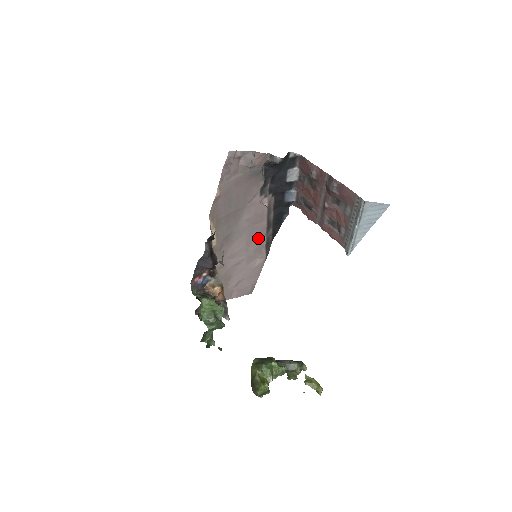
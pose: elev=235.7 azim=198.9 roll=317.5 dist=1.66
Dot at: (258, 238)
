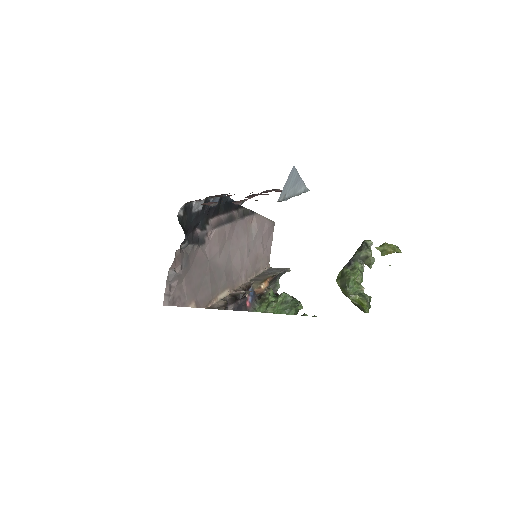
Dot at: (236, 231)
